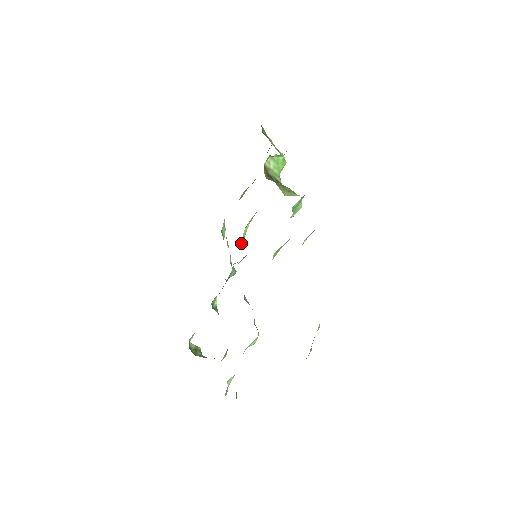
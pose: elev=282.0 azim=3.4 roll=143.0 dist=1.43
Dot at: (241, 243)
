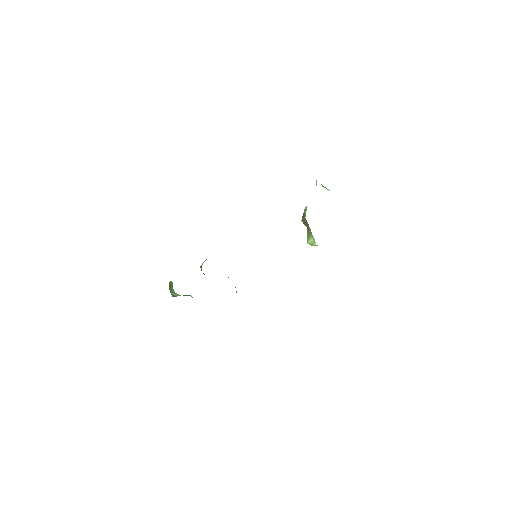
Dot at: occluded
